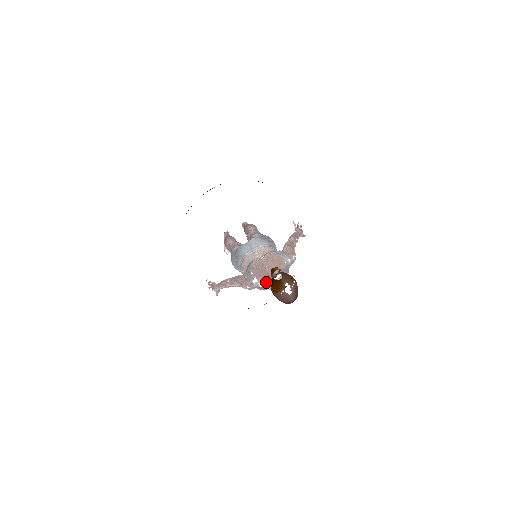
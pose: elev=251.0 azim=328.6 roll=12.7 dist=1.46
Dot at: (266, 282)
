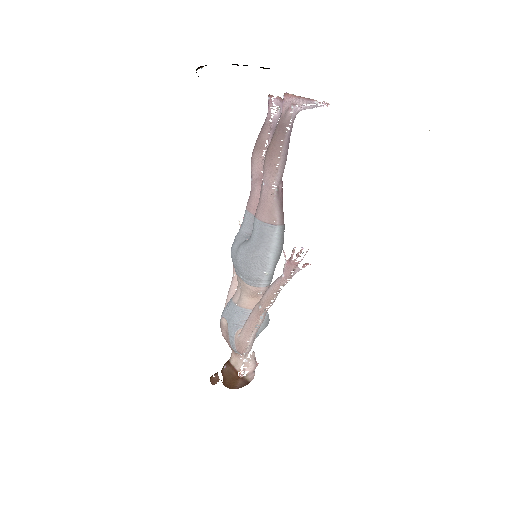
Dot at: occluded
